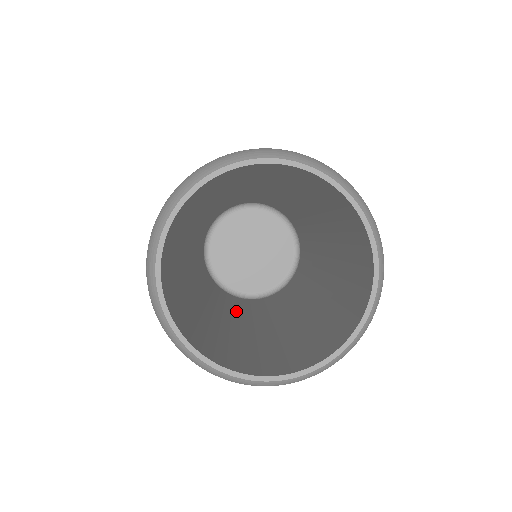
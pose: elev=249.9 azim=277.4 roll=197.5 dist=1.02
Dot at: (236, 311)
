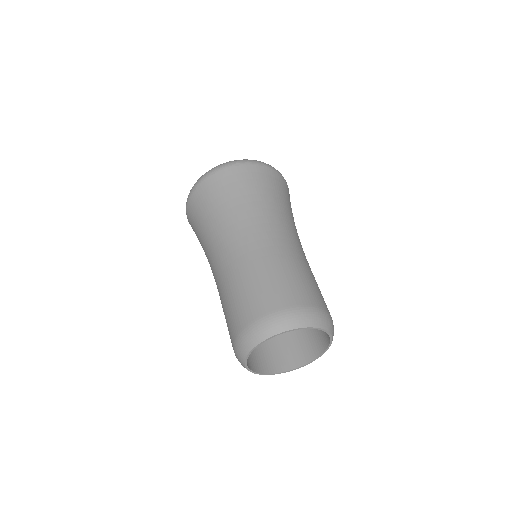
Dot at: occluded
